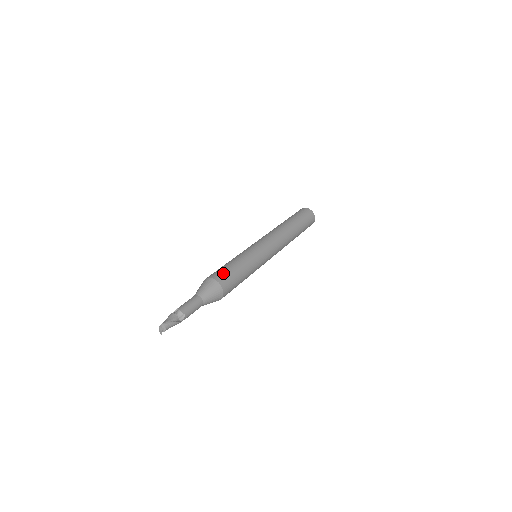
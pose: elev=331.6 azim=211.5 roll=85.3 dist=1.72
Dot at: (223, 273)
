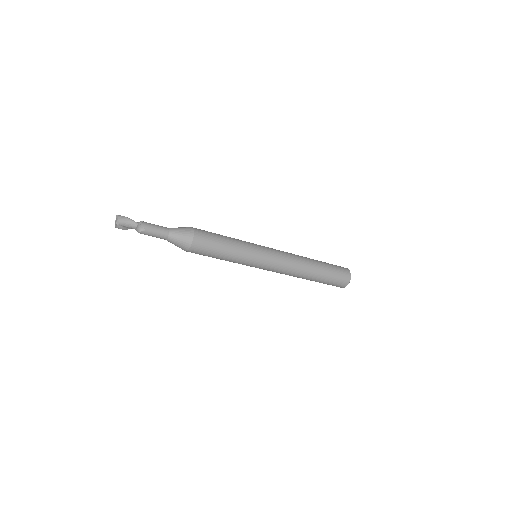
Dot at: occluded
